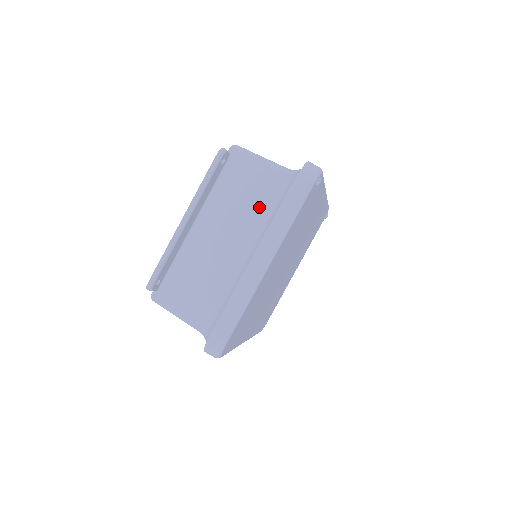
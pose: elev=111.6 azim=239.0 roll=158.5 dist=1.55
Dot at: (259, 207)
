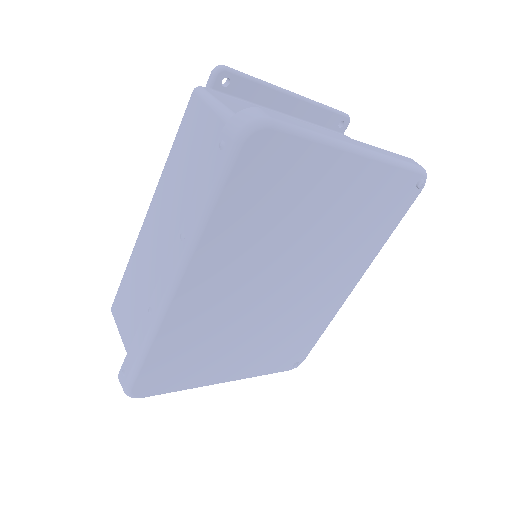
Dot at: occluded
